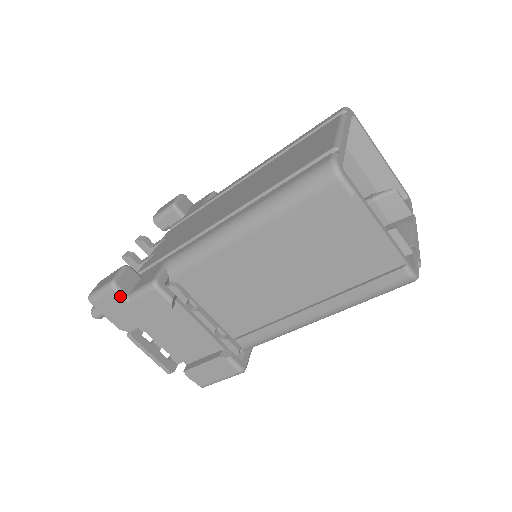
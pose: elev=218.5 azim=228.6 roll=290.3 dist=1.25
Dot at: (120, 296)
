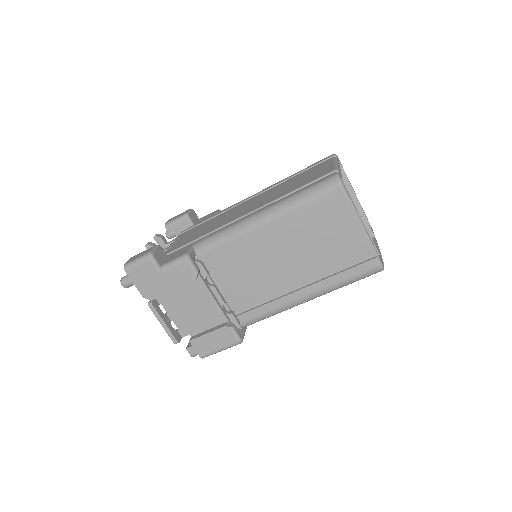
Dot at: (154, 265)
